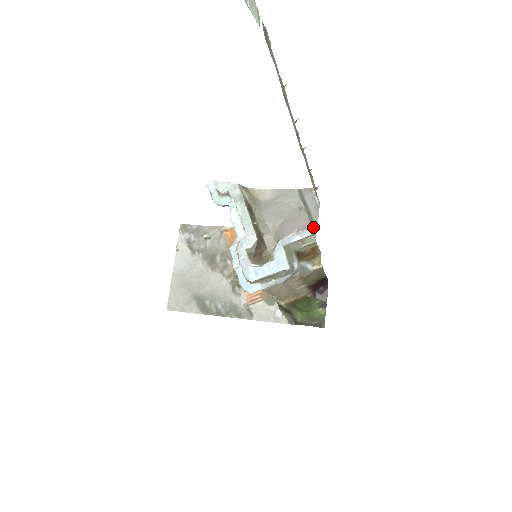
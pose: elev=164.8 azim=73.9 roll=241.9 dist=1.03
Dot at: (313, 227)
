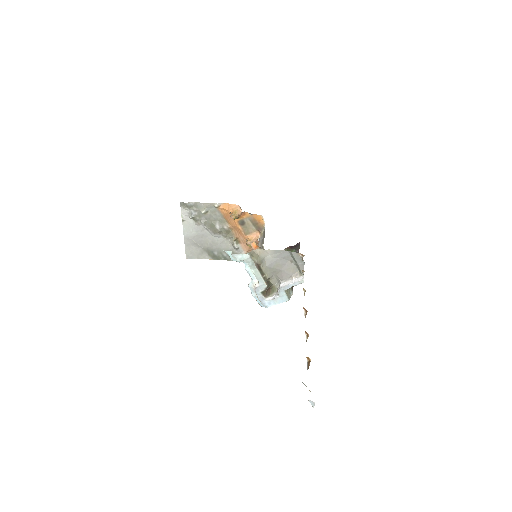
Dot at: (302, 280)
